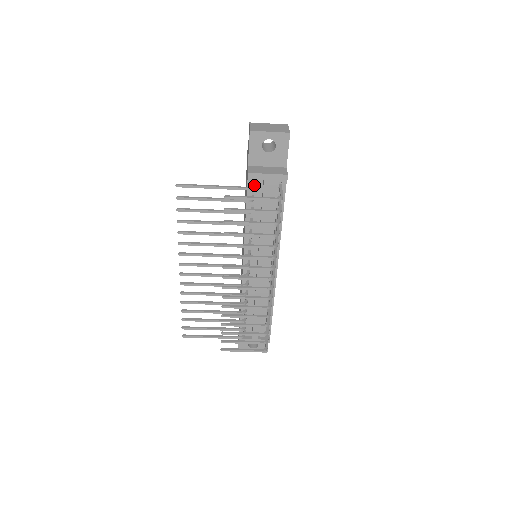
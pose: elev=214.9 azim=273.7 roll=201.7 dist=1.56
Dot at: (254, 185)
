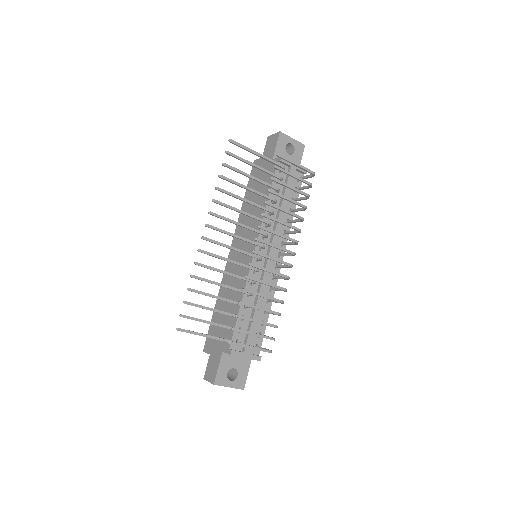
Dot at: (284, 168)
